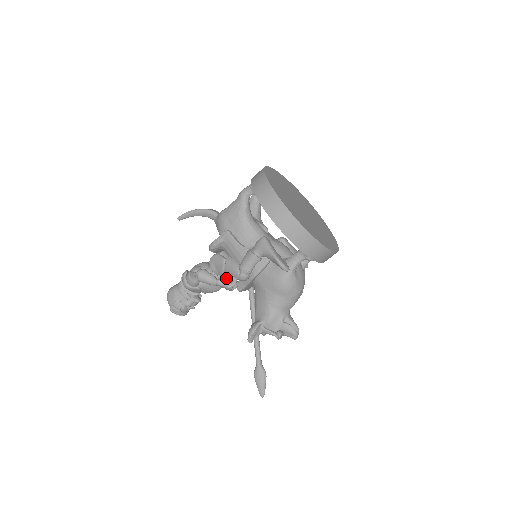
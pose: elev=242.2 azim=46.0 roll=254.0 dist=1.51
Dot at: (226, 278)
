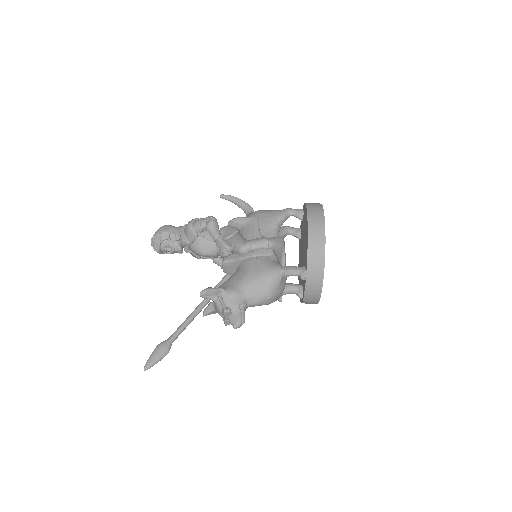
Dot at: occluded
